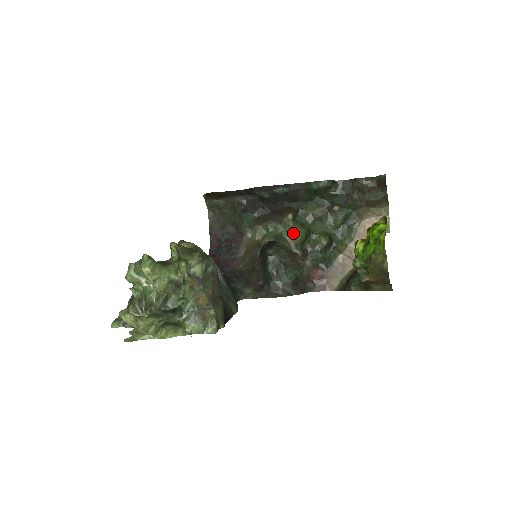
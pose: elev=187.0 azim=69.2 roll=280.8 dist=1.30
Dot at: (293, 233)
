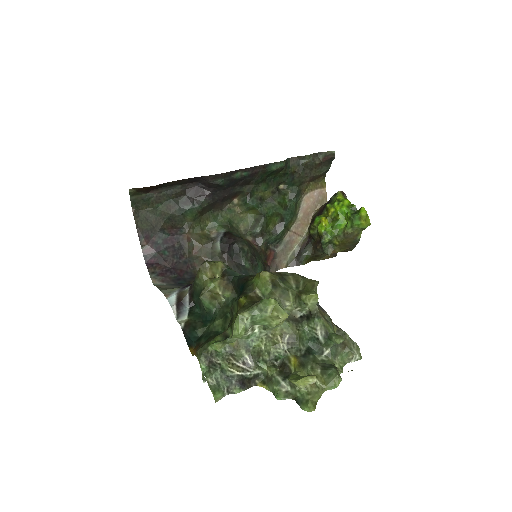
Dot at: (240, 219)
